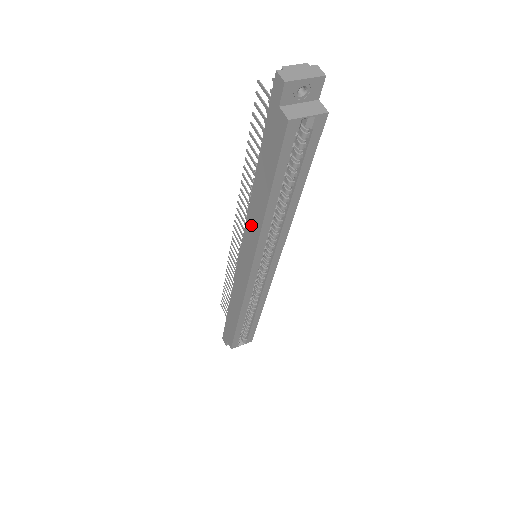
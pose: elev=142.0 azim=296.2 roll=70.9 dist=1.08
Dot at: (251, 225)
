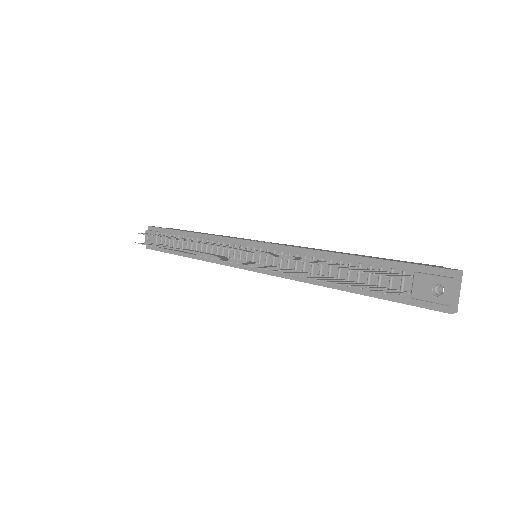
Dot at: occluded
